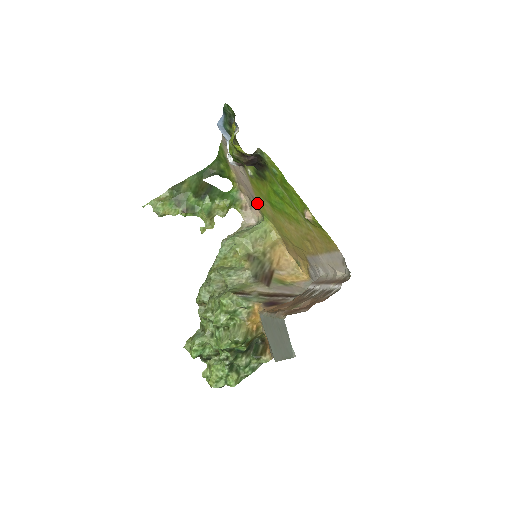
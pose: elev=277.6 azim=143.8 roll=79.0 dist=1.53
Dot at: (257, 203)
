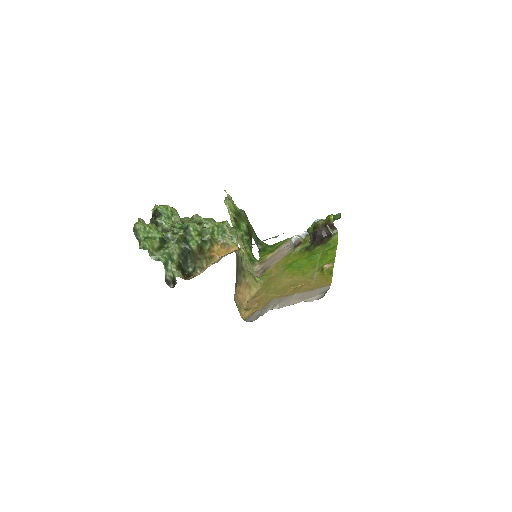
Dot at: (268, 270)
